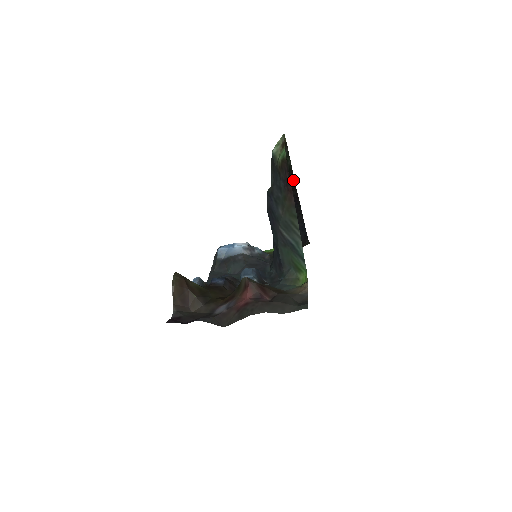
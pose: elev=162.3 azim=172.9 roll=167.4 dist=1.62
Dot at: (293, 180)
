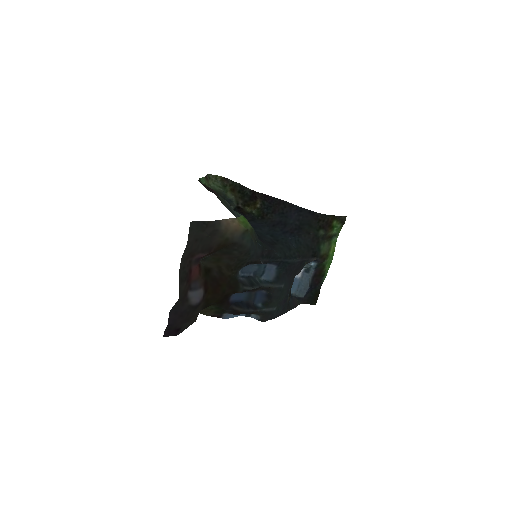
Dot at: (248, 190)
